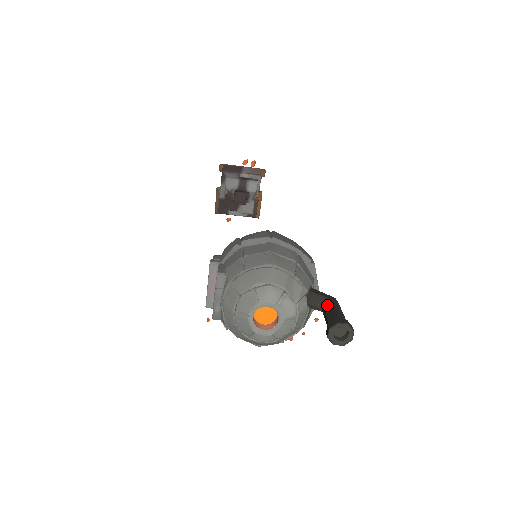
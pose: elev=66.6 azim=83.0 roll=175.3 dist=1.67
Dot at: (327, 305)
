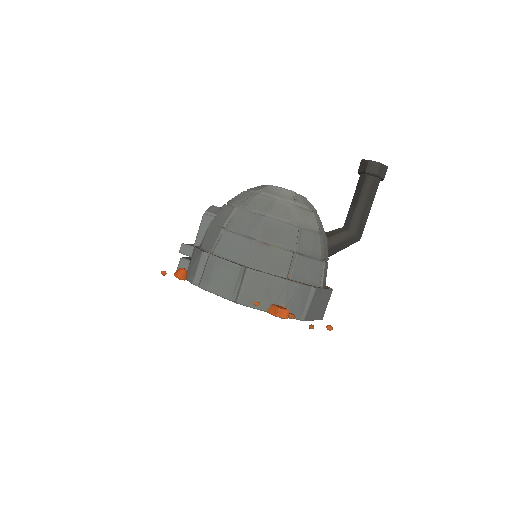
Dot at: occluded
